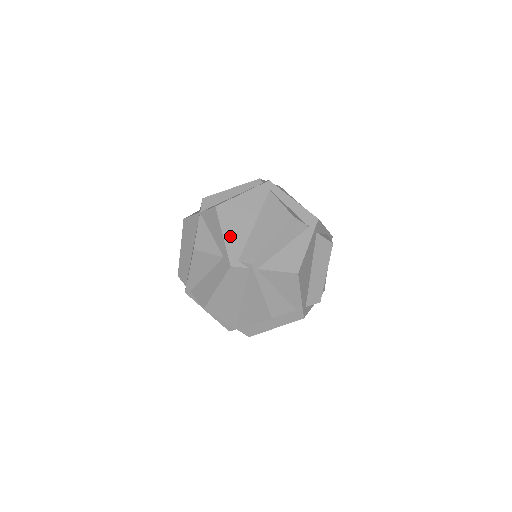
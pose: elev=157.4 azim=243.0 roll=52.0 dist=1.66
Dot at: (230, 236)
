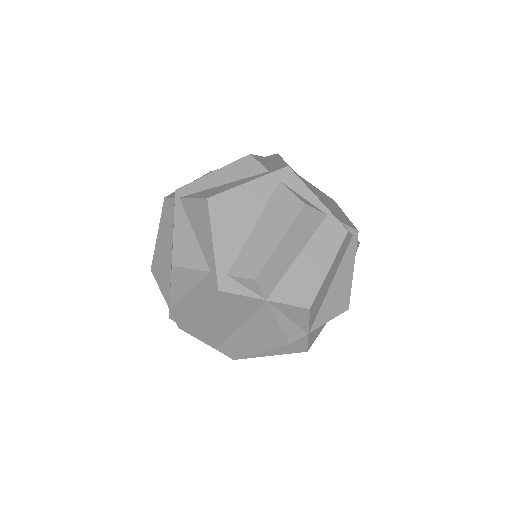
Dot at: occluded
